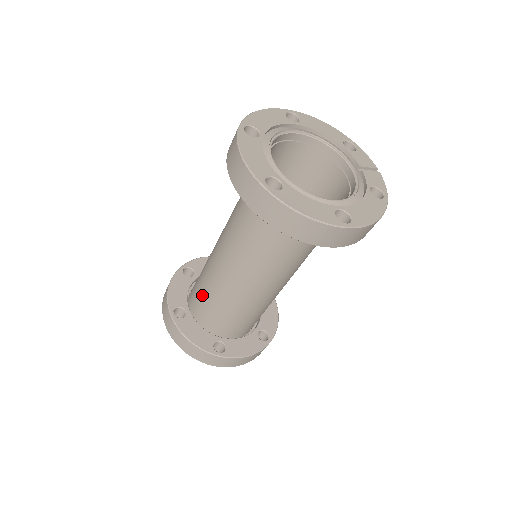
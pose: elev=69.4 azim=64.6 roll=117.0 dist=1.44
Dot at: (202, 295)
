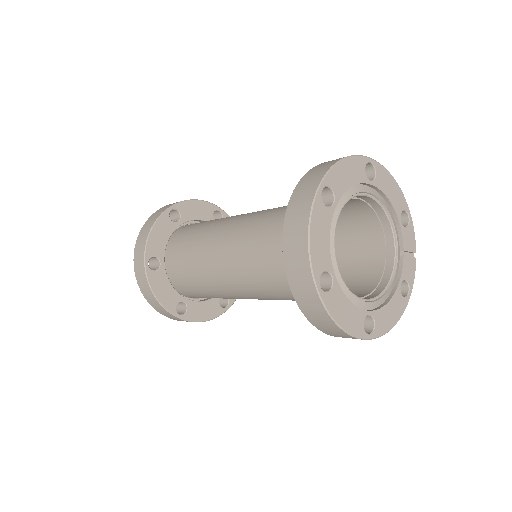
Dot at: (185, 262)
